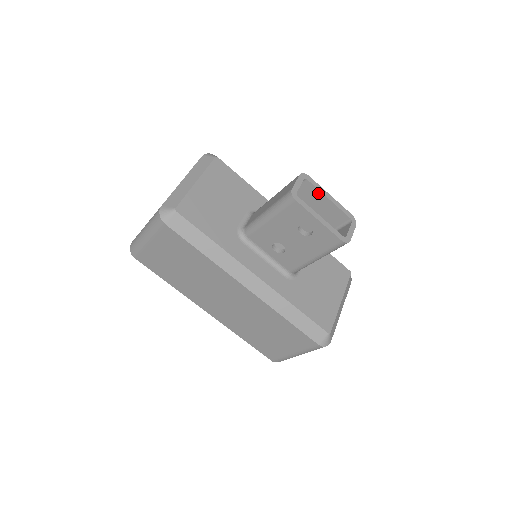
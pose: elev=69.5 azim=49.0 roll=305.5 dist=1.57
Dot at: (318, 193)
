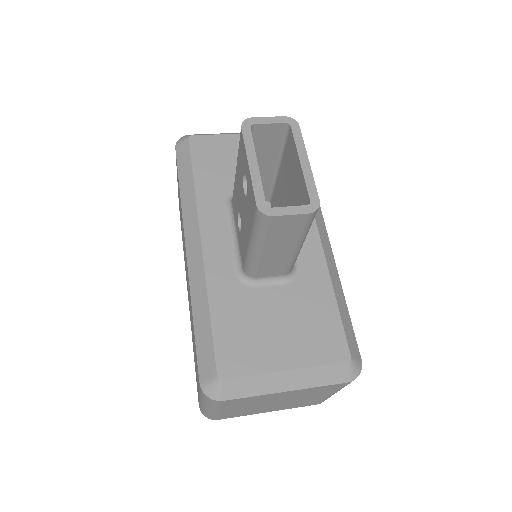
Dot at: (295, 151)
